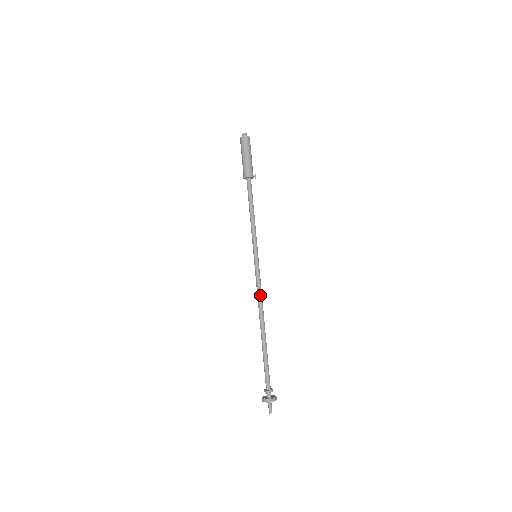
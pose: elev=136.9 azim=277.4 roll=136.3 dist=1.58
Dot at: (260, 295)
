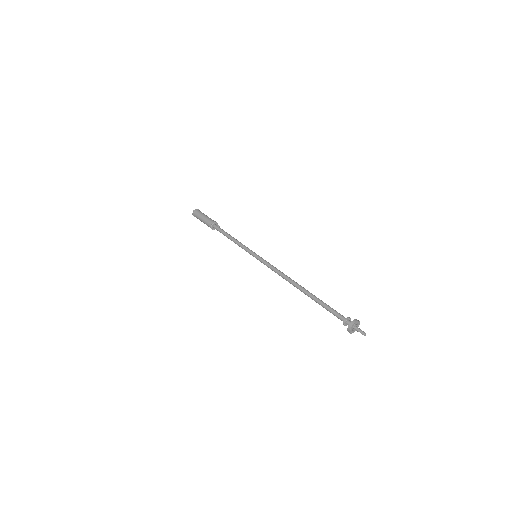
Dot at: occluded
